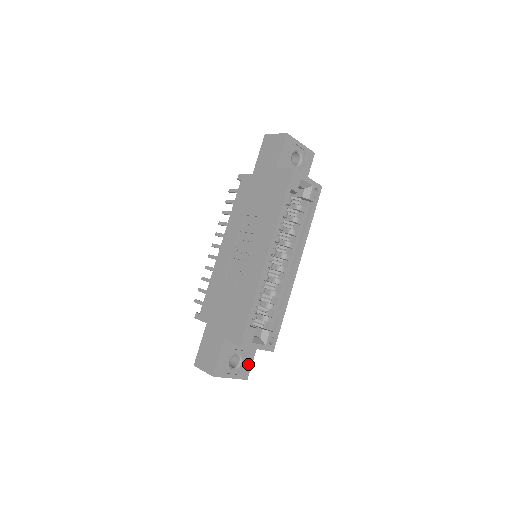
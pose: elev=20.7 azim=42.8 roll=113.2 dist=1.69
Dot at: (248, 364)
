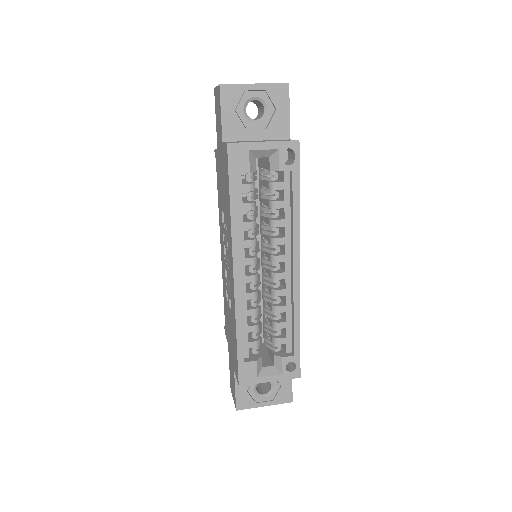
Dot at: (286, 386)
